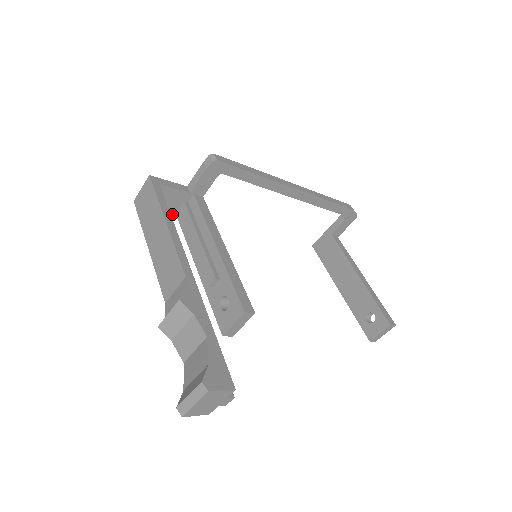
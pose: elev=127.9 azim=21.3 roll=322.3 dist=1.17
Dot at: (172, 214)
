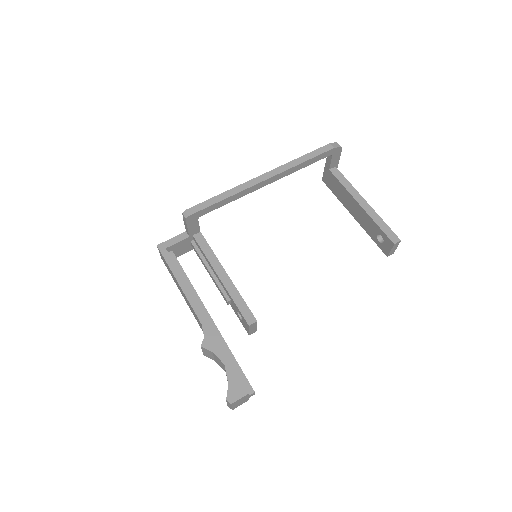
Dot at: (190, 250)
